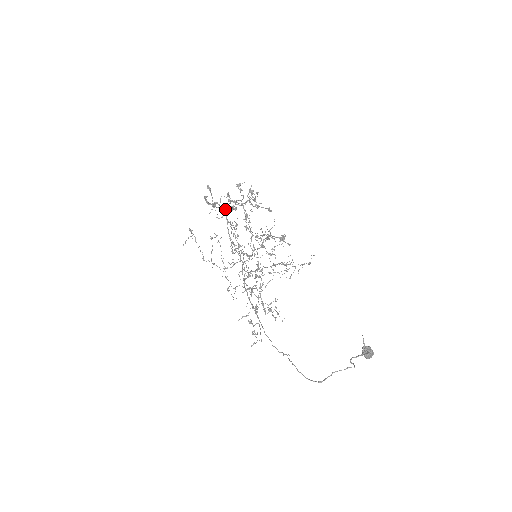
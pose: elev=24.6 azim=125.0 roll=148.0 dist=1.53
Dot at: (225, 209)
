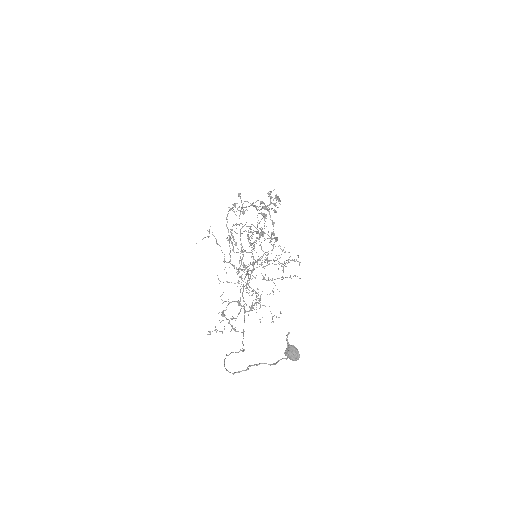
Dot at: (229, 210)
